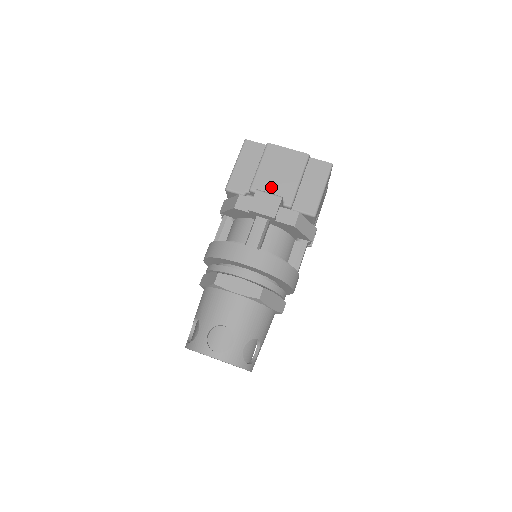
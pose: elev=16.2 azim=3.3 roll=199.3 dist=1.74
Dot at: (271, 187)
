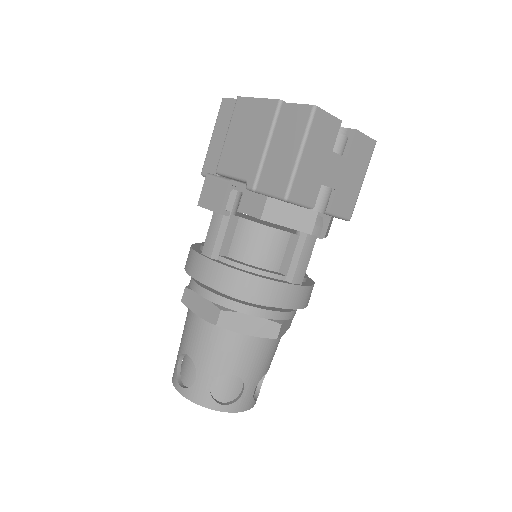
Dot at: (235, 164)
